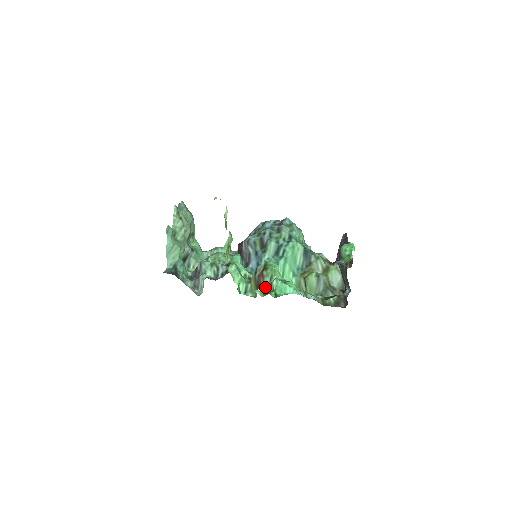
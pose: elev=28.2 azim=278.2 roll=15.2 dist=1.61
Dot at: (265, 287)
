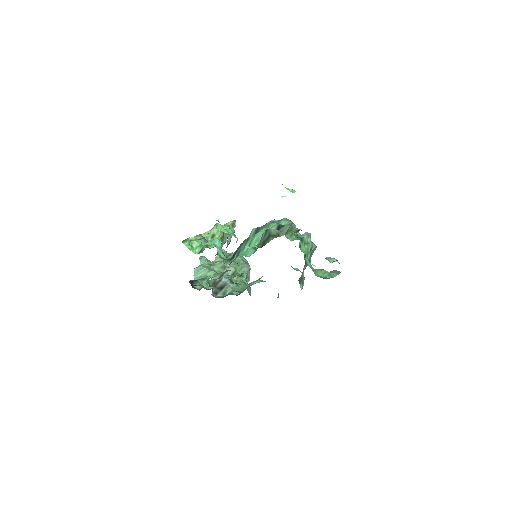
Dot at: occluded
